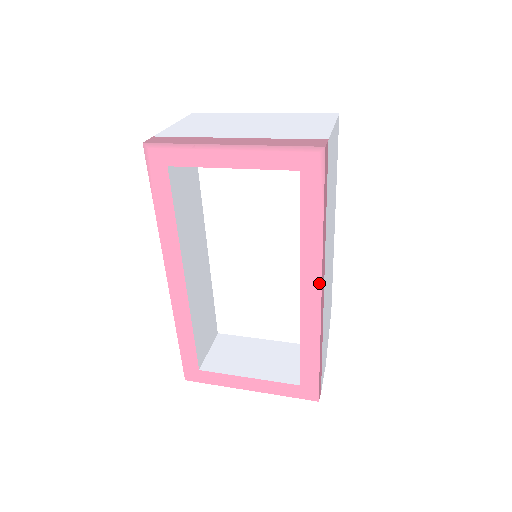
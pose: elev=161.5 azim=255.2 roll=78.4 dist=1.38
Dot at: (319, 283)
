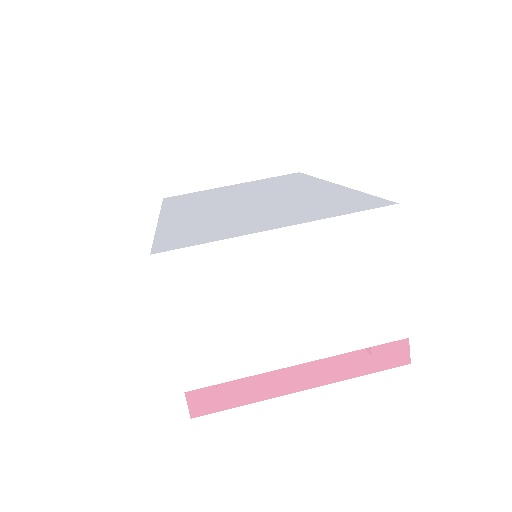
Dot at: occluded
